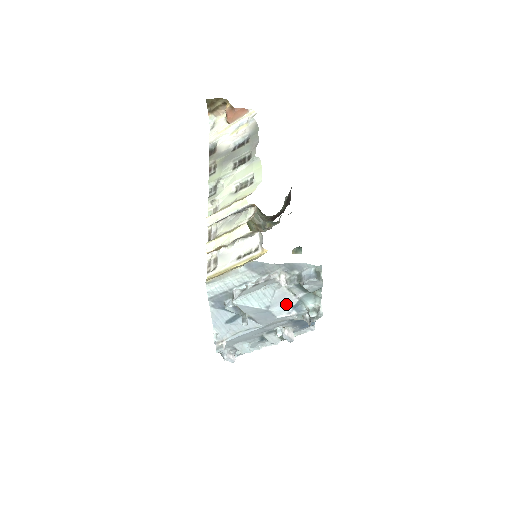
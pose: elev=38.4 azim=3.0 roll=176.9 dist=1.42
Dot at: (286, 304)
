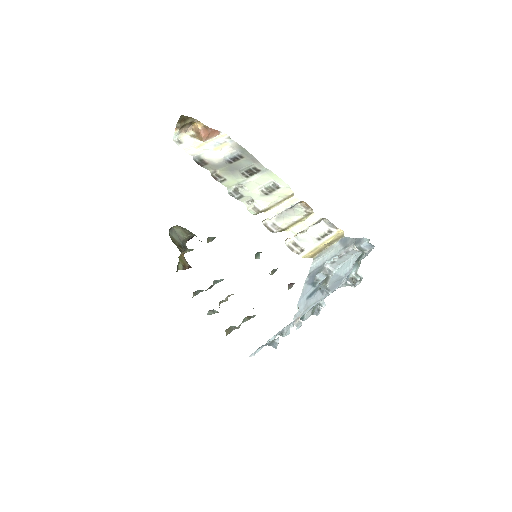
Dot at: (349, 272)
